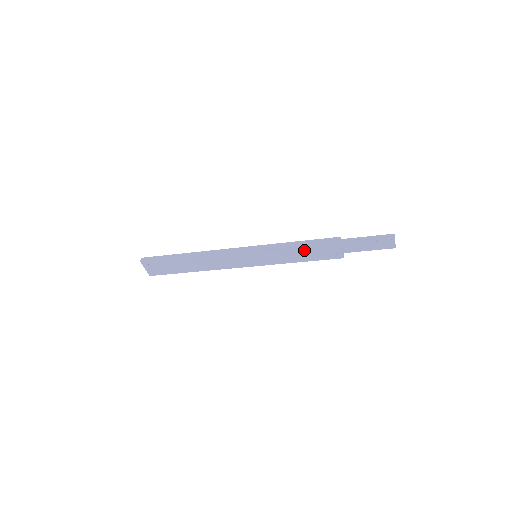
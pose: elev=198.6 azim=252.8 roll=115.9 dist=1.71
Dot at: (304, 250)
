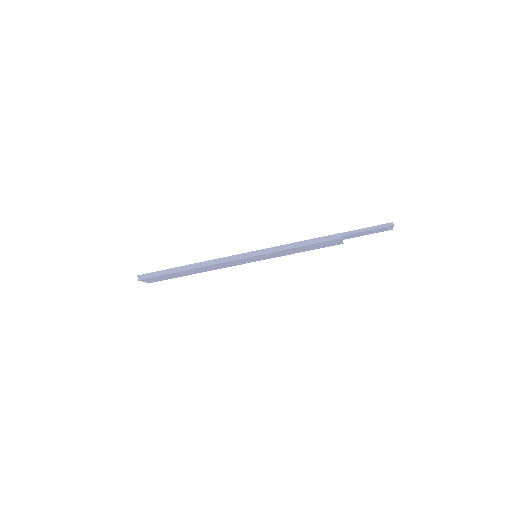
Dot at: (305, 247)
